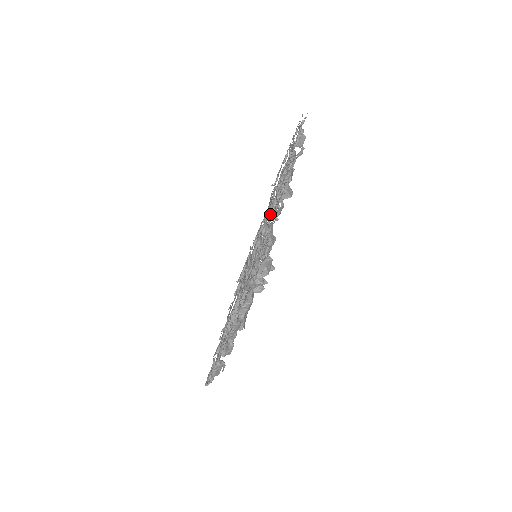
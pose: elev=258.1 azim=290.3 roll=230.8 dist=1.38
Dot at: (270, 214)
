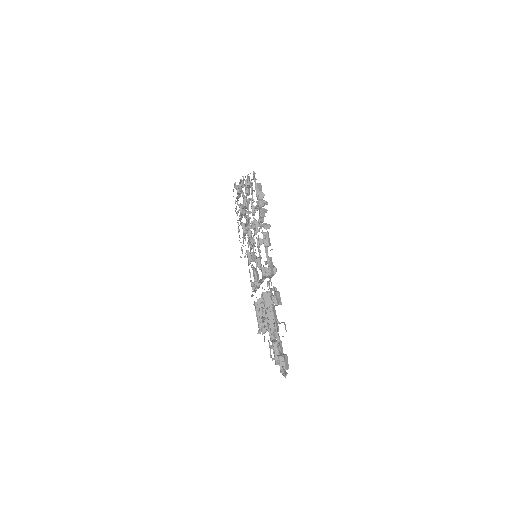
Dot at: (248, 225)
